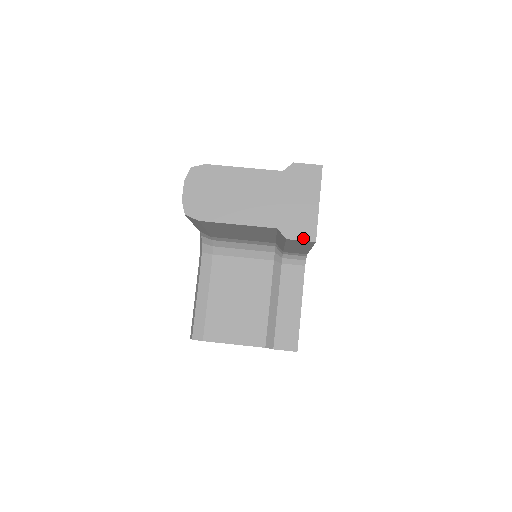
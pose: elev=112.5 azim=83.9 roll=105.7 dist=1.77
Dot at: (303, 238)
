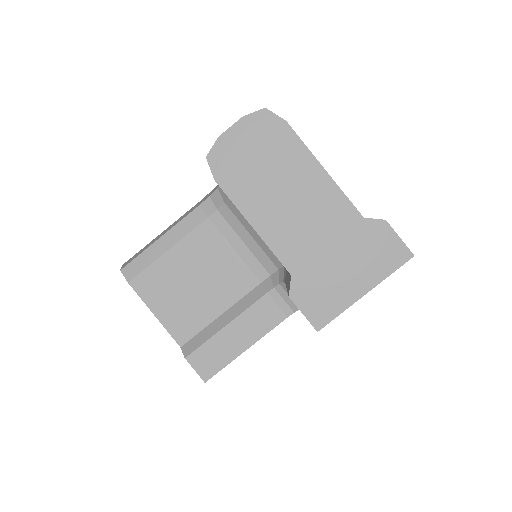
Dot at: (308, 314)
